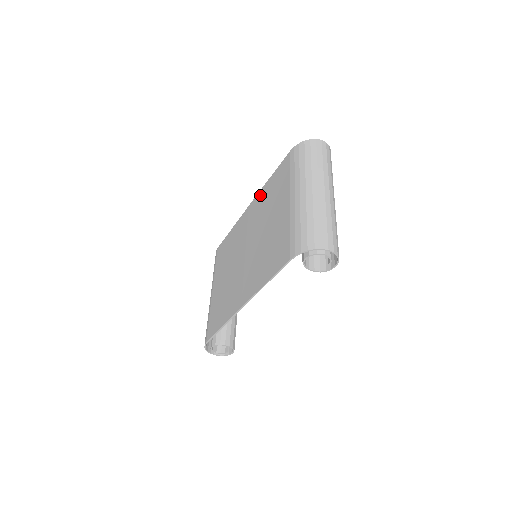
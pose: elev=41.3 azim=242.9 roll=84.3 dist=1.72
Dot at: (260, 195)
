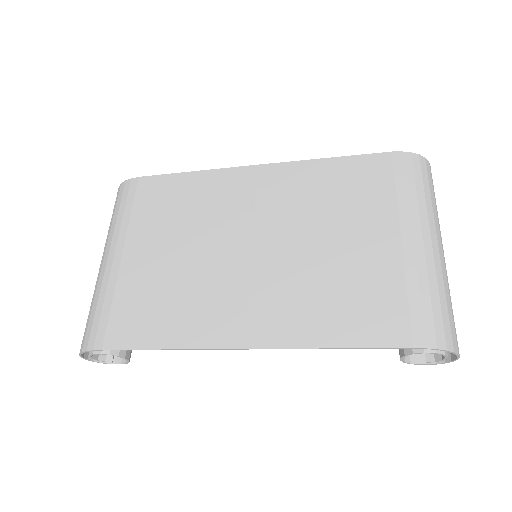
Dot at: (299, 170)
